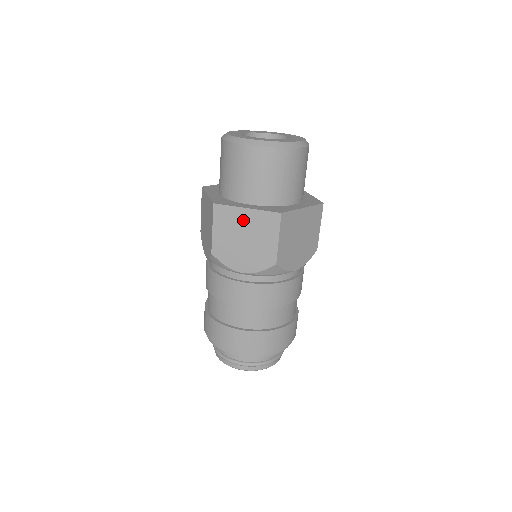
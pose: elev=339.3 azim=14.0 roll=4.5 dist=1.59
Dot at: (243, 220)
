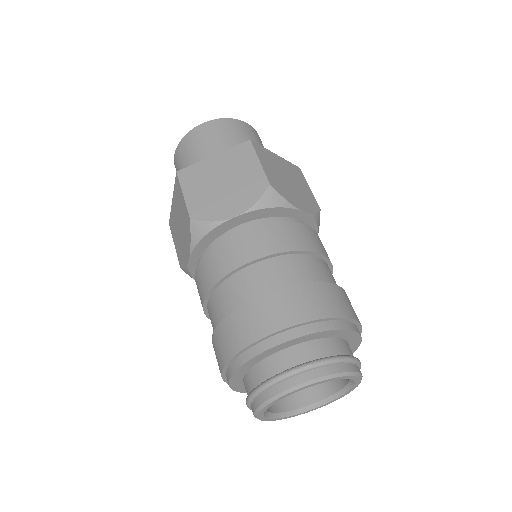
Dot at: (175, 212)
